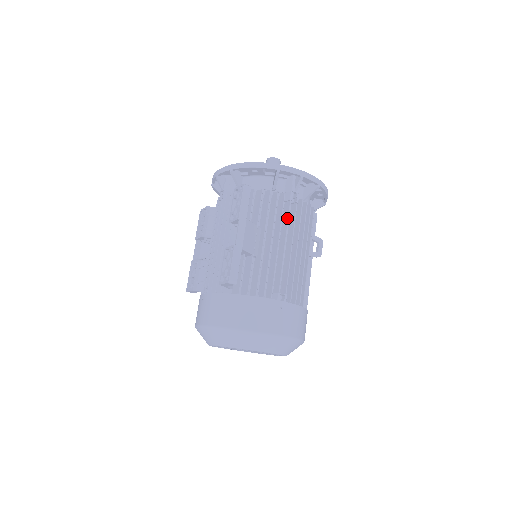
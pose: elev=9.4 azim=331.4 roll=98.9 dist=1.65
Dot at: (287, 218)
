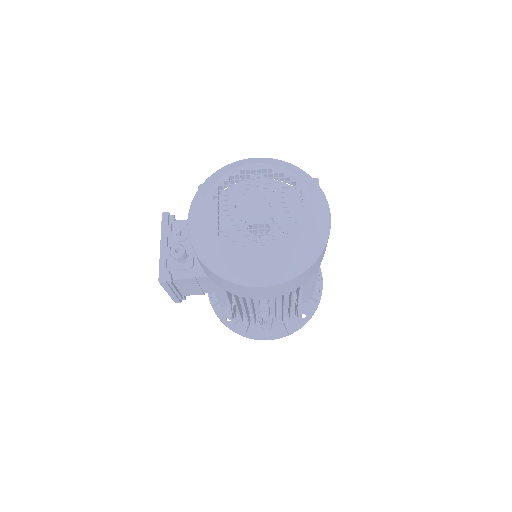
Dot at: occluded
